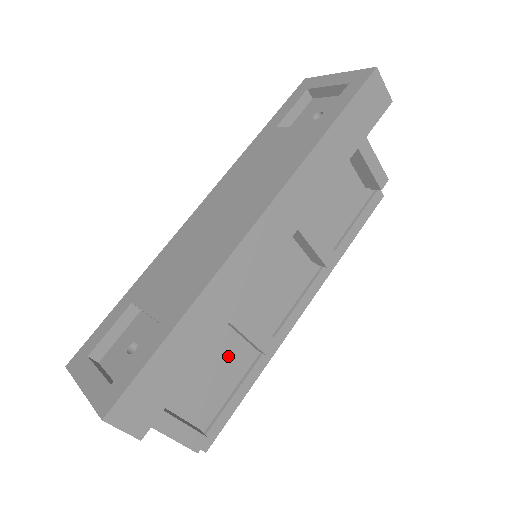
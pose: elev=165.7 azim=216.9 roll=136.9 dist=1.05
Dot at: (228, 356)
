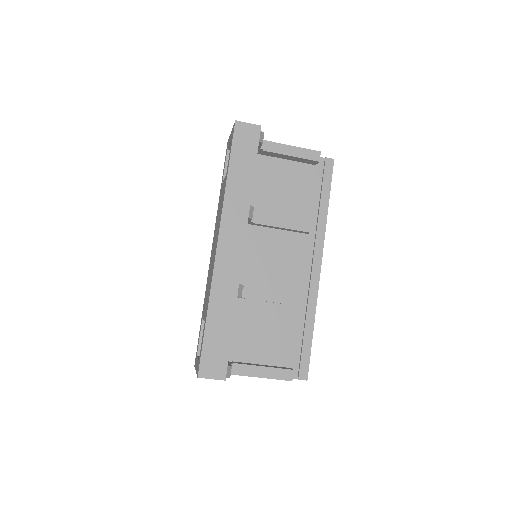
Dot at: (283, 319)
